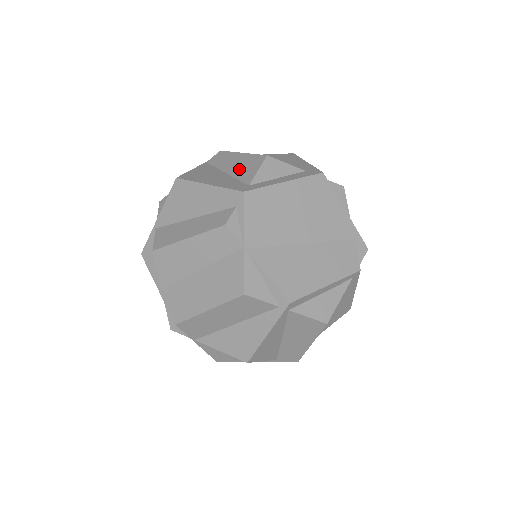
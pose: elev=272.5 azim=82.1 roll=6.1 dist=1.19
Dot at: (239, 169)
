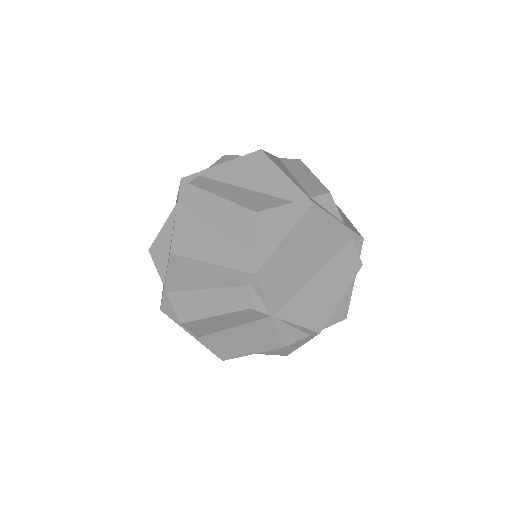
Dot at: (230, 226)
